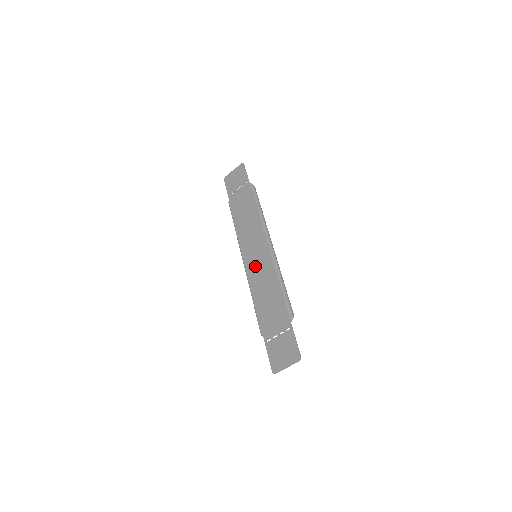
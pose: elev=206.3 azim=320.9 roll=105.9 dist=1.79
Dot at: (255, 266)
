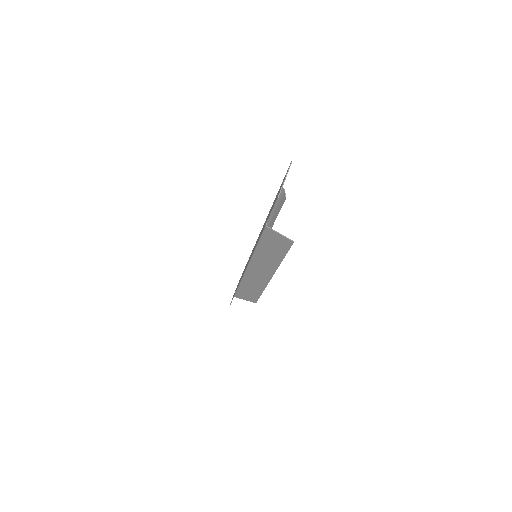
Dot at: occluded
